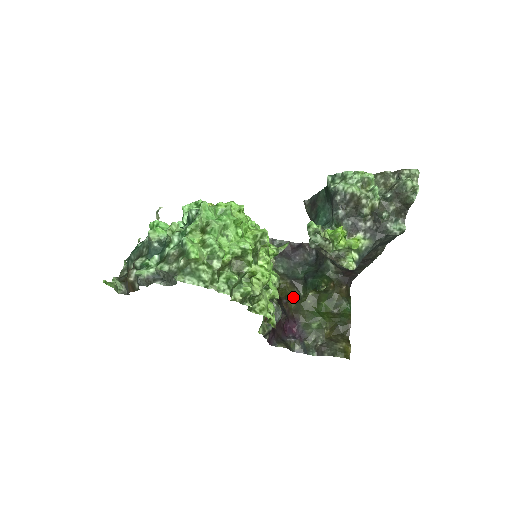
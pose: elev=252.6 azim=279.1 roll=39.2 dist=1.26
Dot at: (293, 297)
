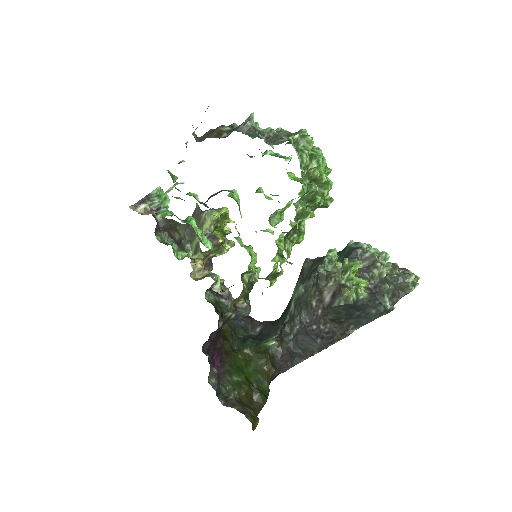
Dot at: (229, 342)
